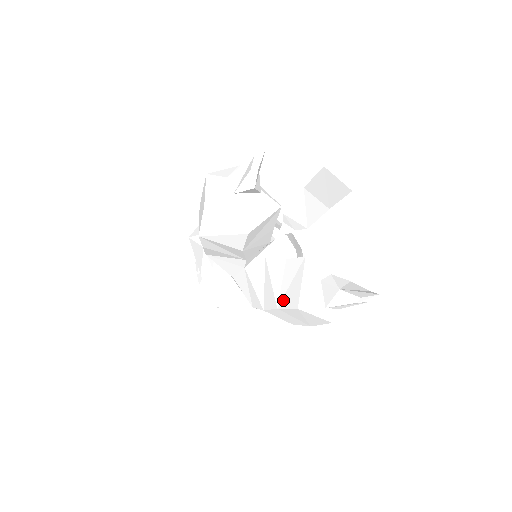
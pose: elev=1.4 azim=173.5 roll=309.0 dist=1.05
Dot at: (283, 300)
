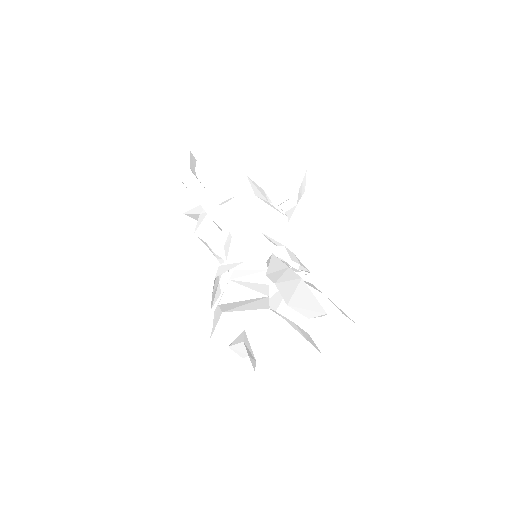
Dot at: (308, 340)
